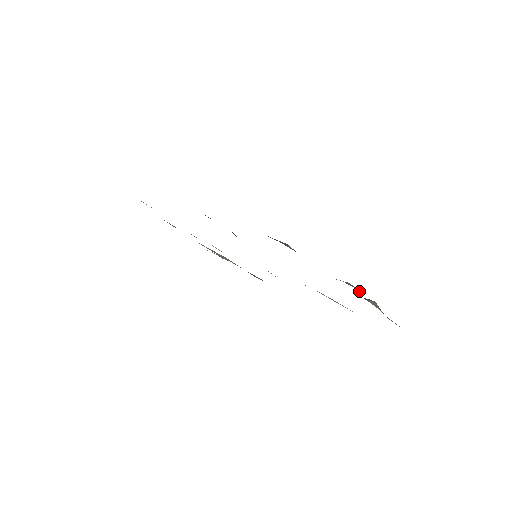
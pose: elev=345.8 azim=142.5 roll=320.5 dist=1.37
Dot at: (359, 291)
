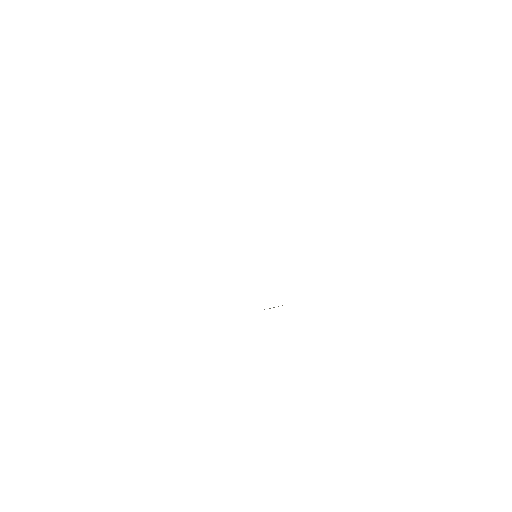
Dot at: occluded
